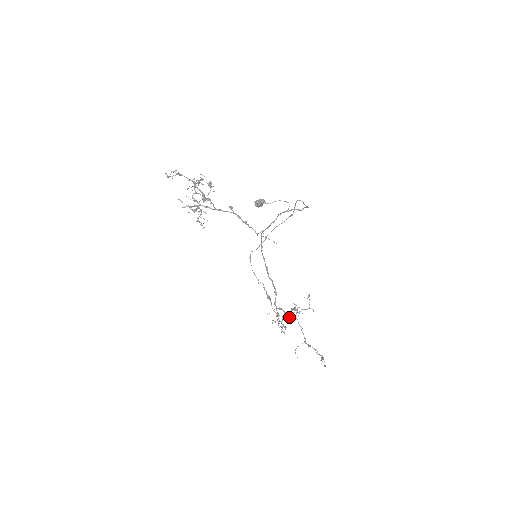
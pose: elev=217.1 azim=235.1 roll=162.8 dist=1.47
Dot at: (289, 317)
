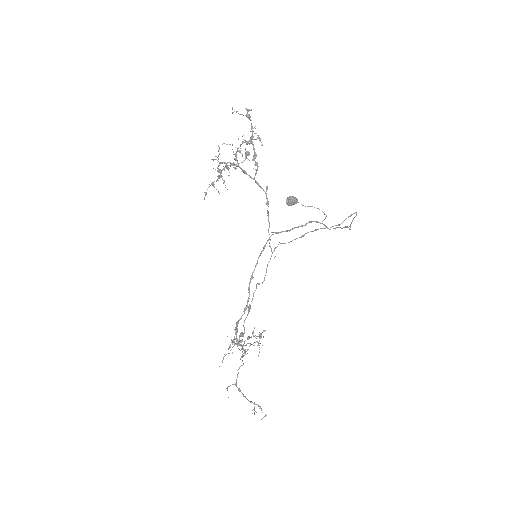
Dot at: (240, 345)
